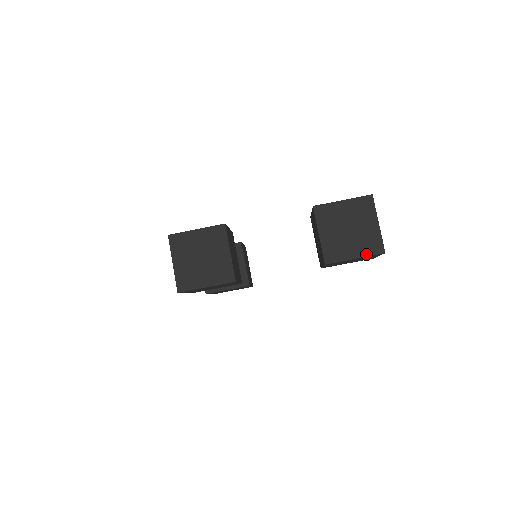
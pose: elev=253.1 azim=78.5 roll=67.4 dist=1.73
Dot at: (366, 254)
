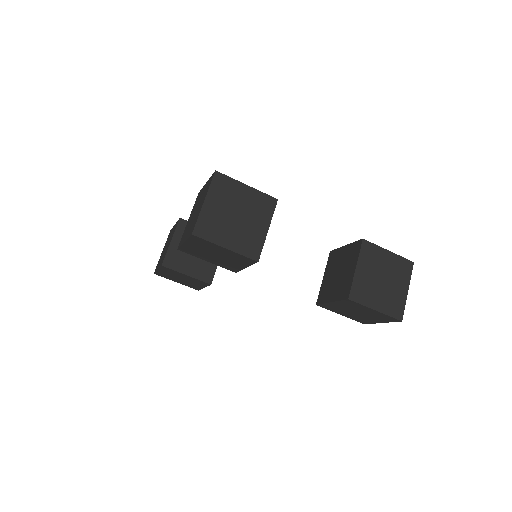
Dot at: (387, 312)
